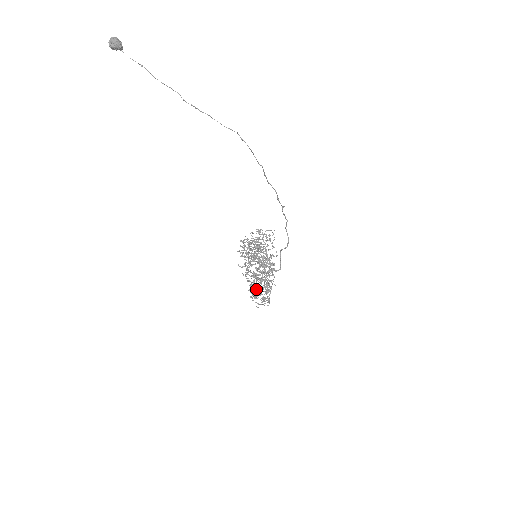
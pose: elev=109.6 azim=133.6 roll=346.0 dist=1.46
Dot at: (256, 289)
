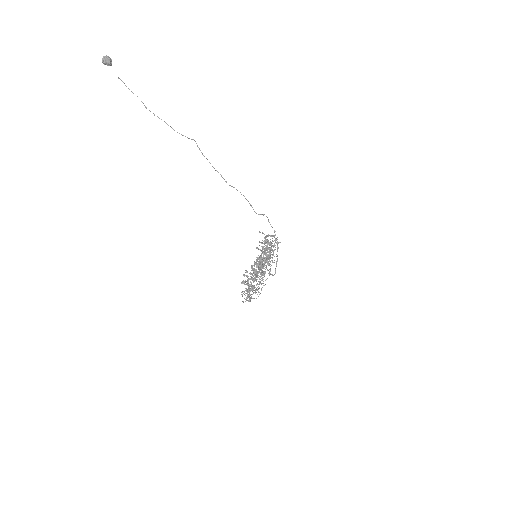
Dot at: occluded
